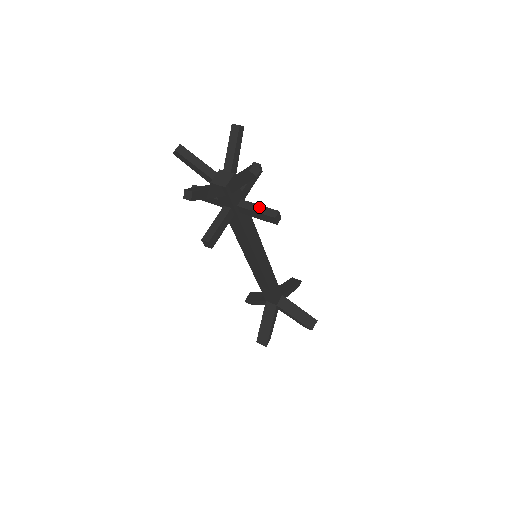
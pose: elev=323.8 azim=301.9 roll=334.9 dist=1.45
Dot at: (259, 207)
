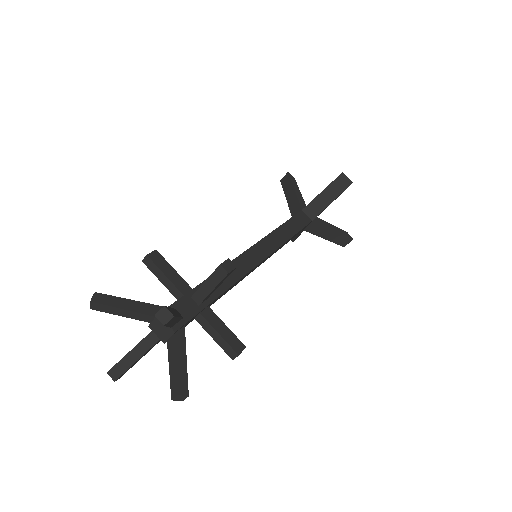
Dot at: (218, 337)
